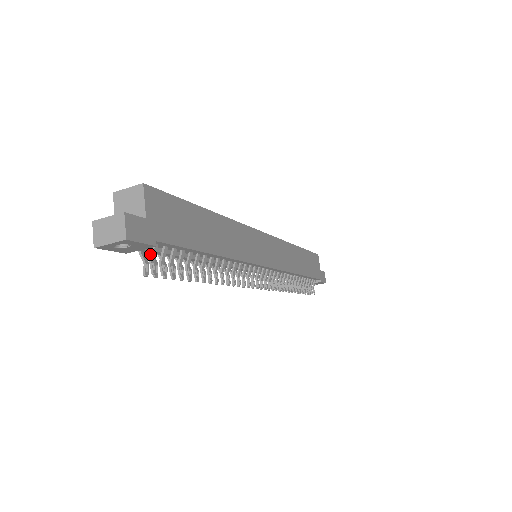
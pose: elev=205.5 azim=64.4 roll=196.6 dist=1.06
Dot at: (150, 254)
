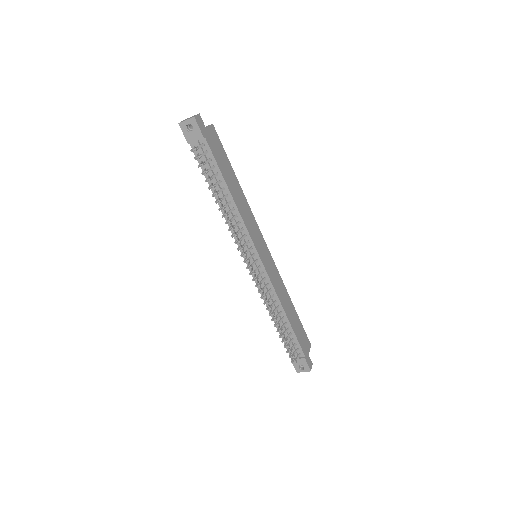
Dot at: (198, 154)
